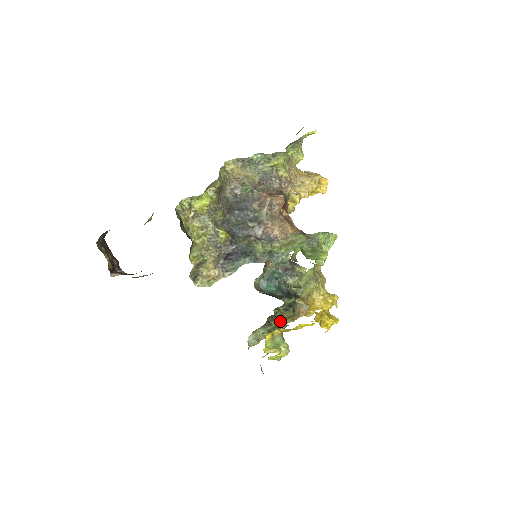
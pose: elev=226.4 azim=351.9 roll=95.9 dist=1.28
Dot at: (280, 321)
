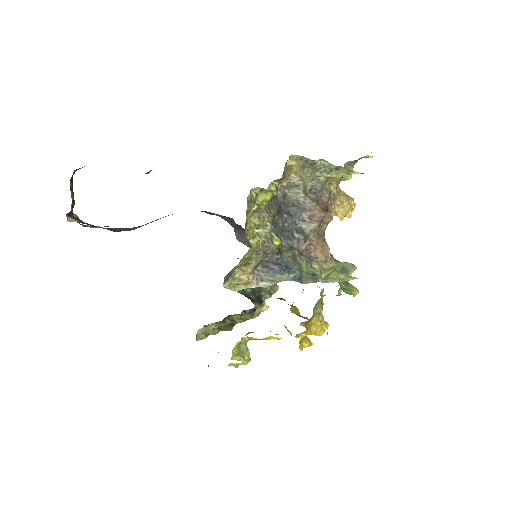
Dot at: (234, 320)
